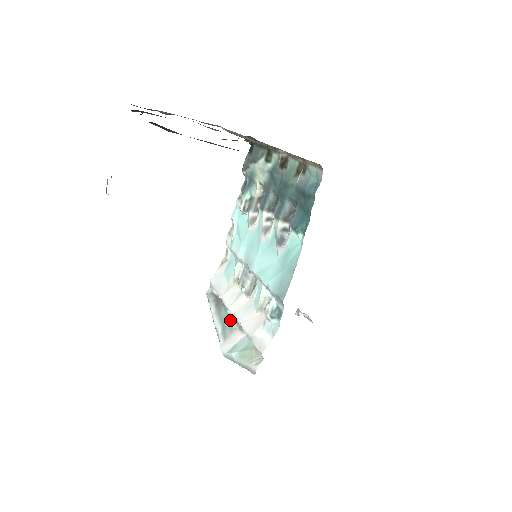
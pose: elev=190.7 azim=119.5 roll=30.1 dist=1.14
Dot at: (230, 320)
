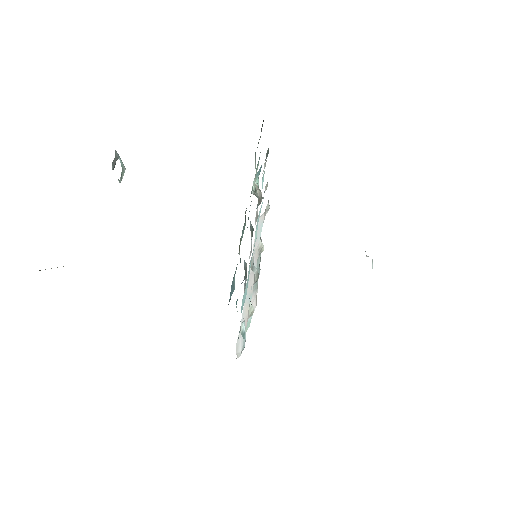
Dot at: occluded
